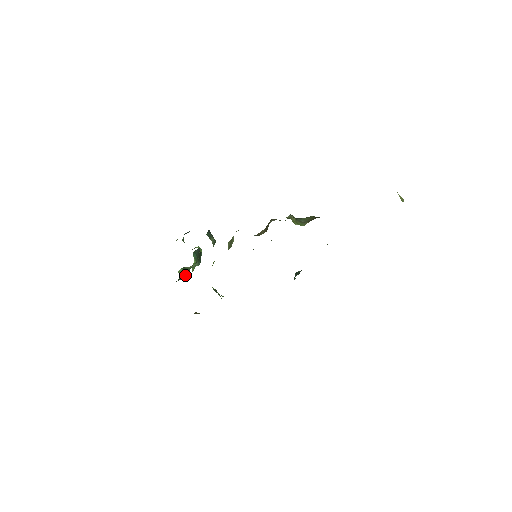
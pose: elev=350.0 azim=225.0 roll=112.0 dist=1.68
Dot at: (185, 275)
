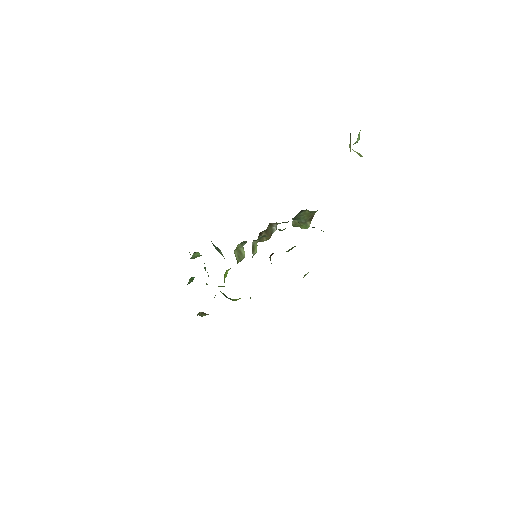
Dot at: (191, 281)
